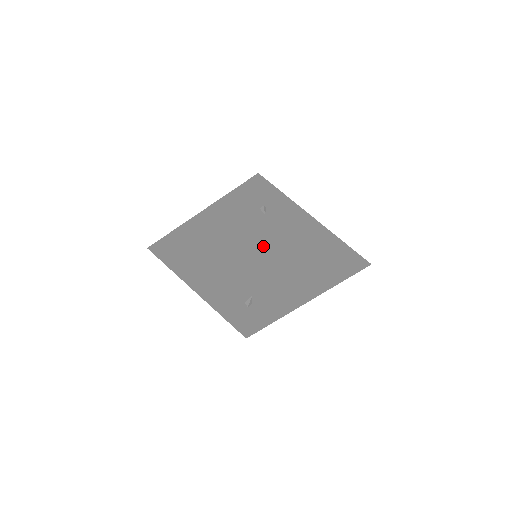
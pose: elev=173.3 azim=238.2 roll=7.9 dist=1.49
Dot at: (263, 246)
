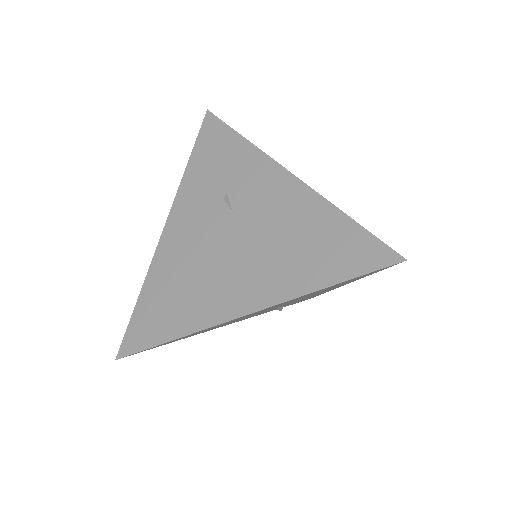
Dot at: (242, 291)
